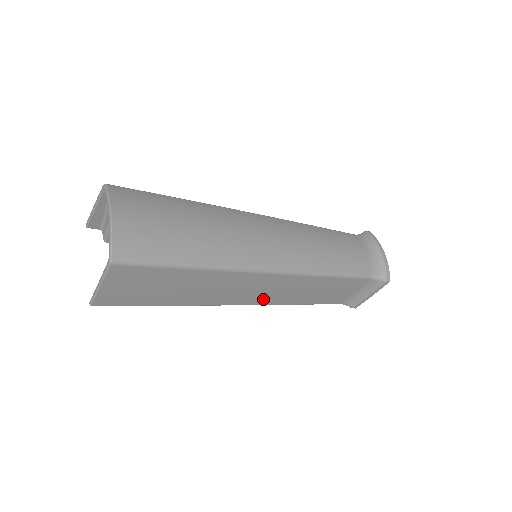
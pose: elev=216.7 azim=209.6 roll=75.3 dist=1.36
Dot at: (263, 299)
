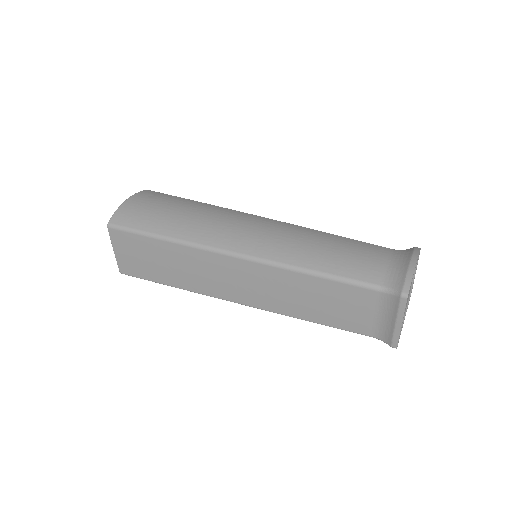
Dot at: (254, 298)
